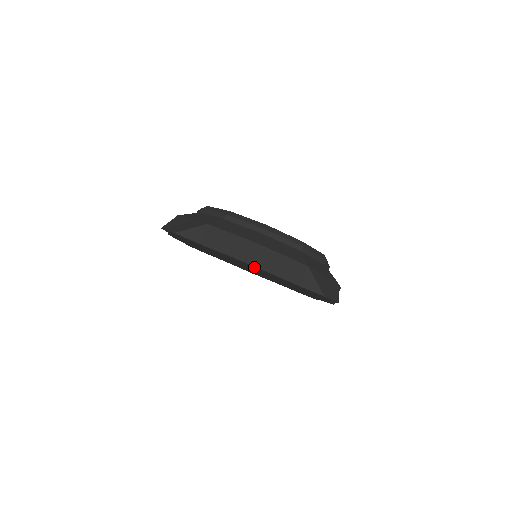
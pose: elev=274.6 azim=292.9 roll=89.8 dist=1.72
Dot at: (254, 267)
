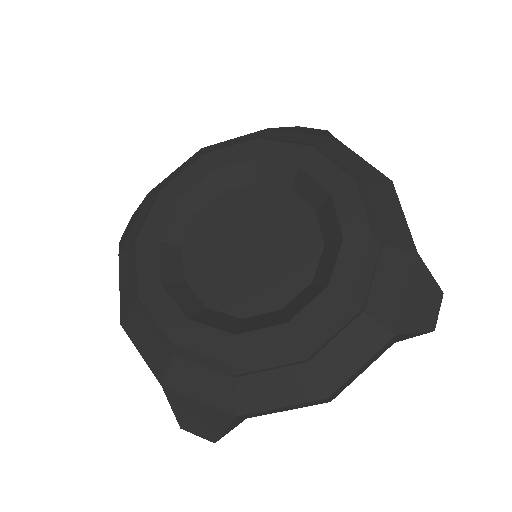
Dot at: occluded
